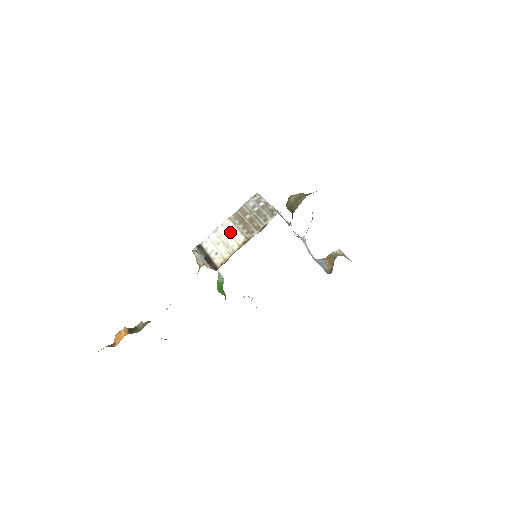
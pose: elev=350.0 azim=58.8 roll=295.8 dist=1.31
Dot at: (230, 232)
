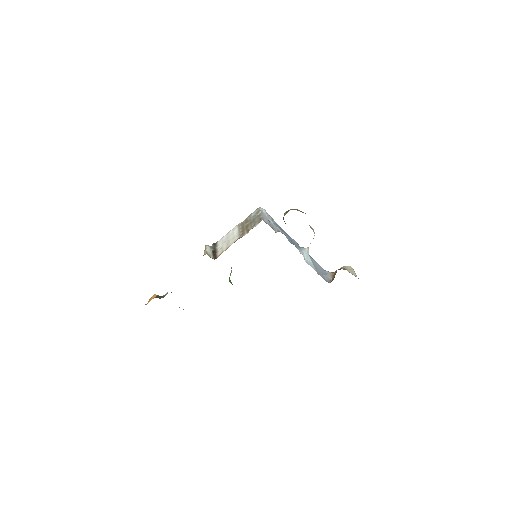
Dot at: (234, 234)
